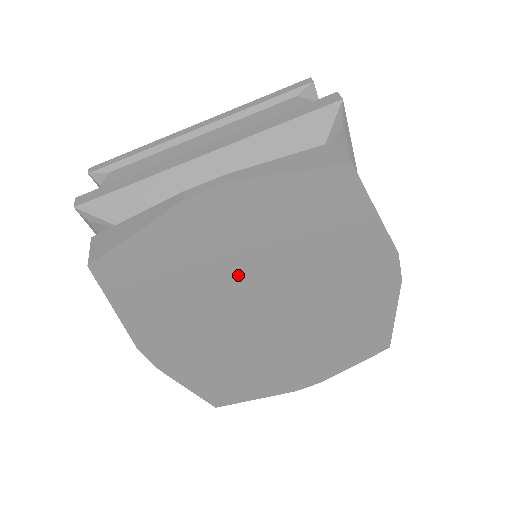
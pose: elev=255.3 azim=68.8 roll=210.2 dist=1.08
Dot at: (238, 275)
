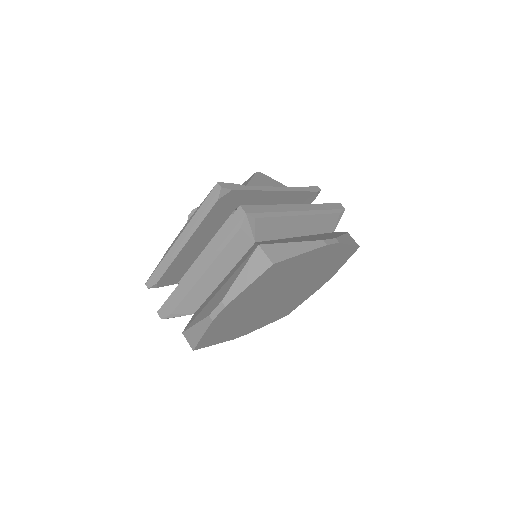
Dot at: (256, 305)
